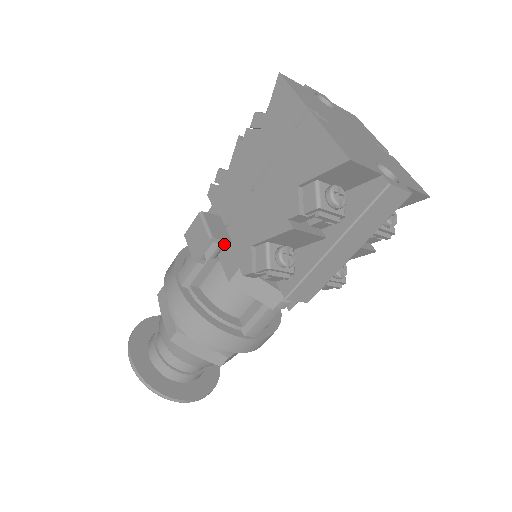
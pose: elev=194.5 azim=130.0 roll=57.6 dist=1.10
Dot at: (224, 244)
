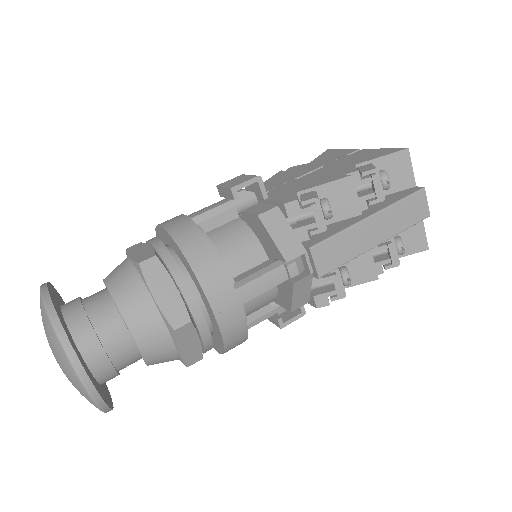
Dot at: (262, 194)
